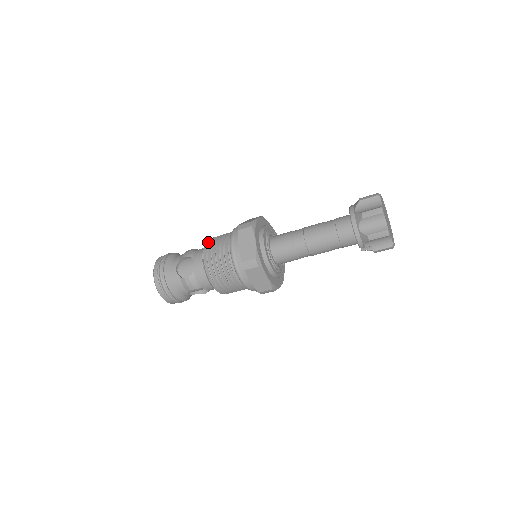
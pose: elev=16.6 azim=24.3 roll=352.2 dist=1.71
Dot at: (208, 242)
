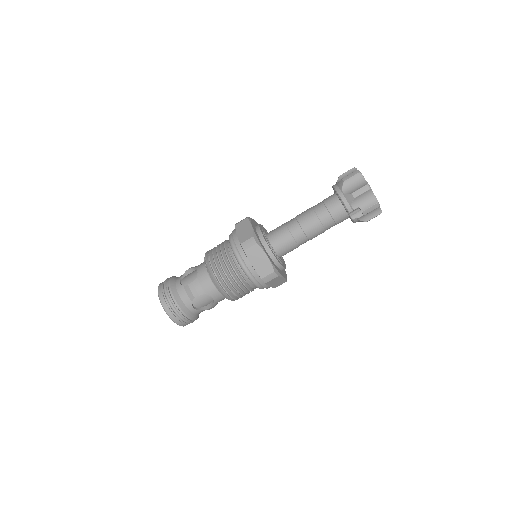
Dot at: occluded
